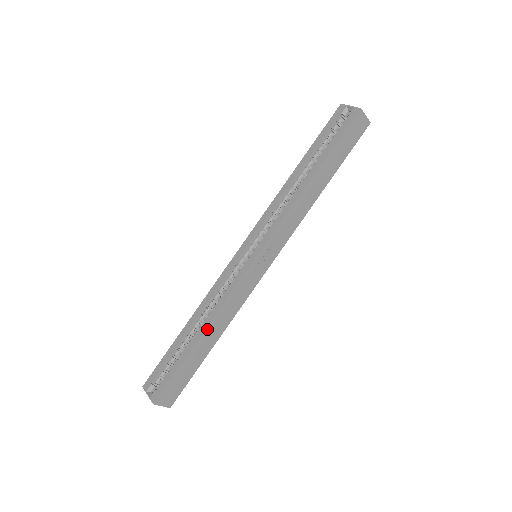
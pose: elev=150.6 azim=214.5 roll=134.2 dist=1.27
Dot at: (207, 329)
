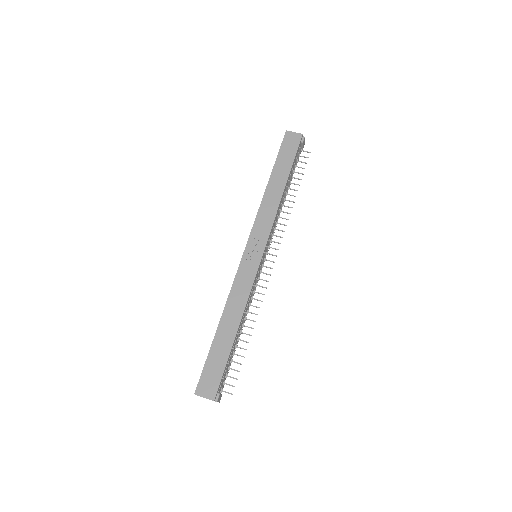
Dot at: (223, 317)
